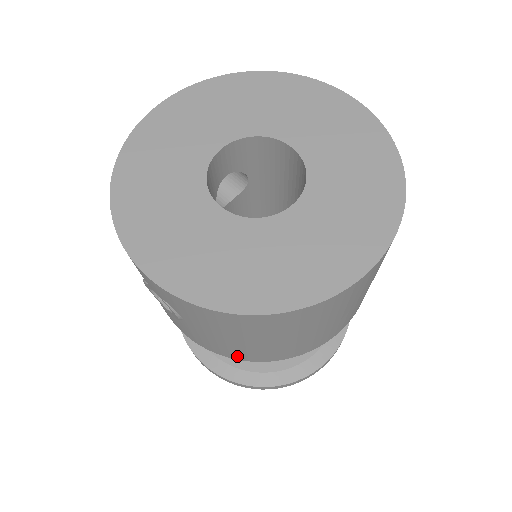
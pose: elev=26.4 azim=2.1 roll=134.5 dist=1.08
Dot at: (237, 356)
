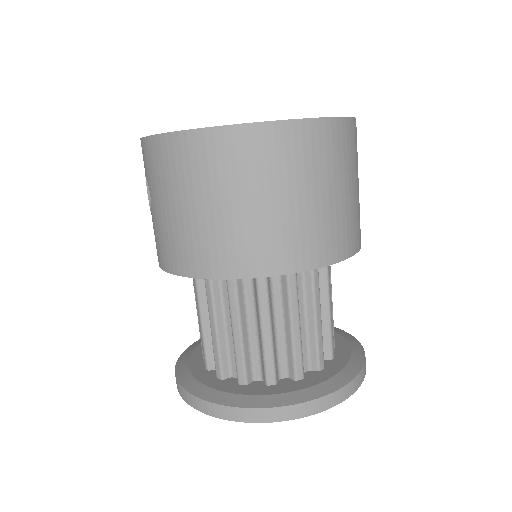
Dot at: (176, 262)
